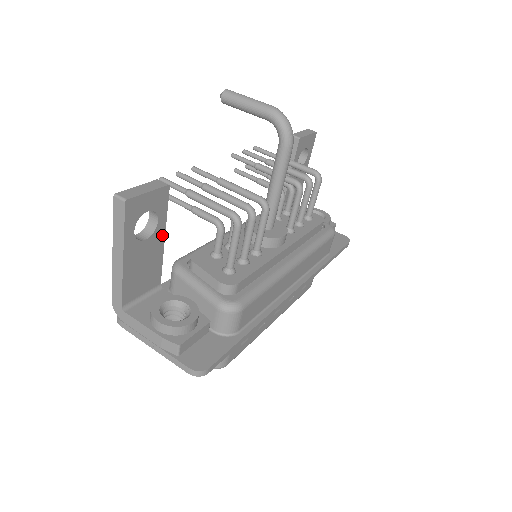
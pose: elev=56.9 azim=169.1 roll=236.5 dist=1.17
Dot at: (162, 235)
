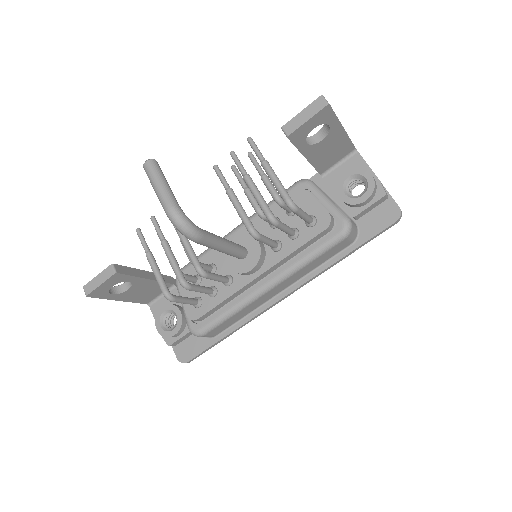
Dot at: (143, 280)
